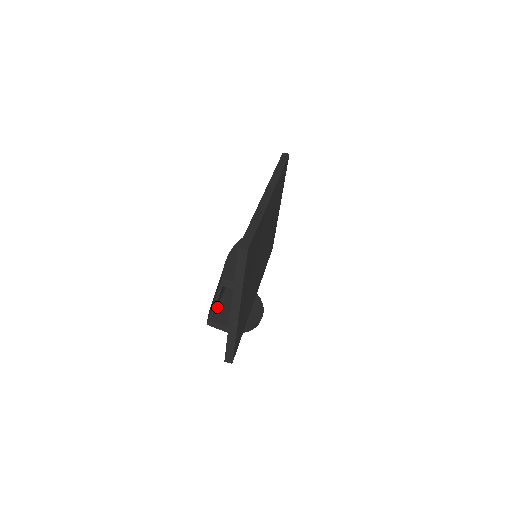
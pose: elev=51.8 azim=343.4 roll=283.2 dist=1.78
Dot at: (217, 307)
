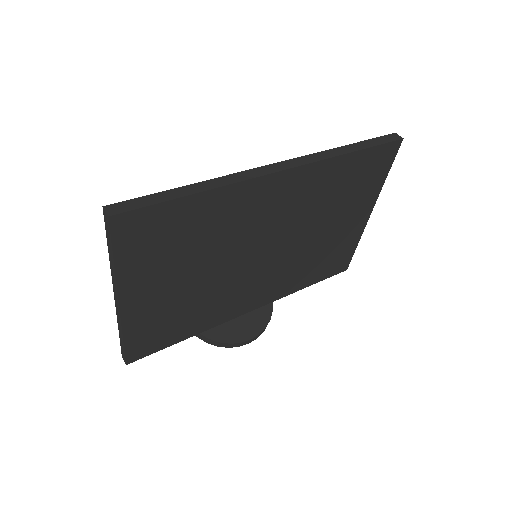
Dot at: occluded
